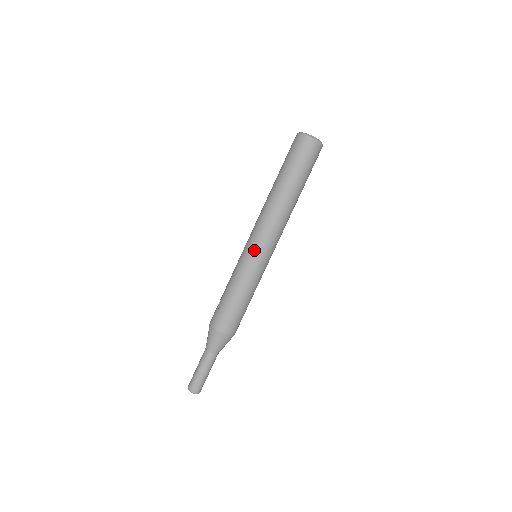
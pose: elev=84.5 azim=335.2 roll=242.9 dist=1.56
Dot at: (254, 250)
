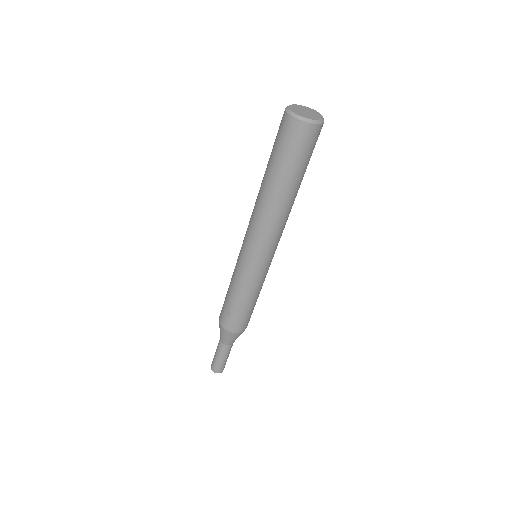
Dot at: (255, 261)
